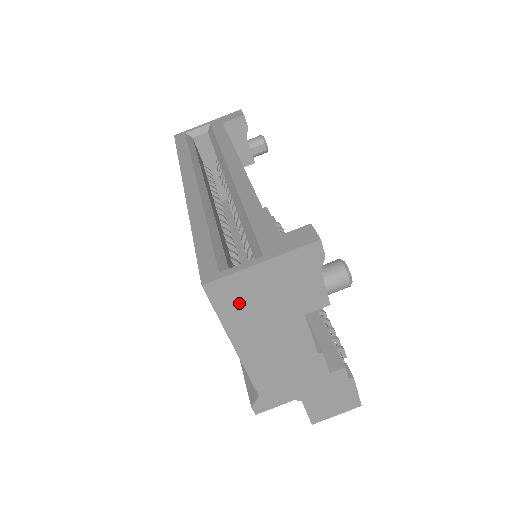
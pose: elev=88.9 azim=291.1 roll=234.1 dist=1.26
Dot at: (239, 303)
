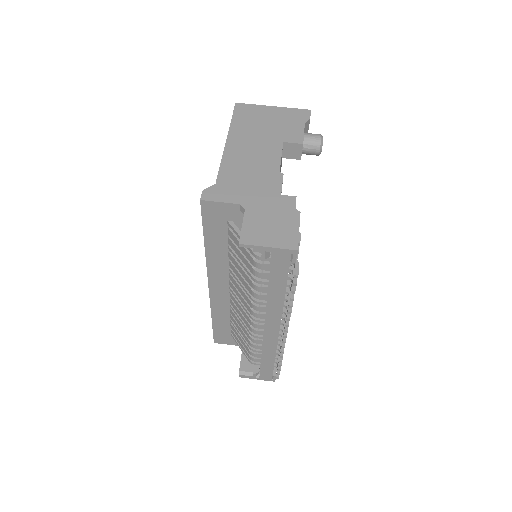
Dot at: (248, 119)
